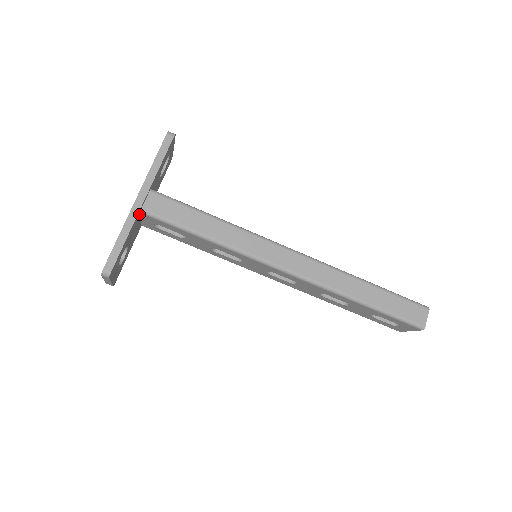
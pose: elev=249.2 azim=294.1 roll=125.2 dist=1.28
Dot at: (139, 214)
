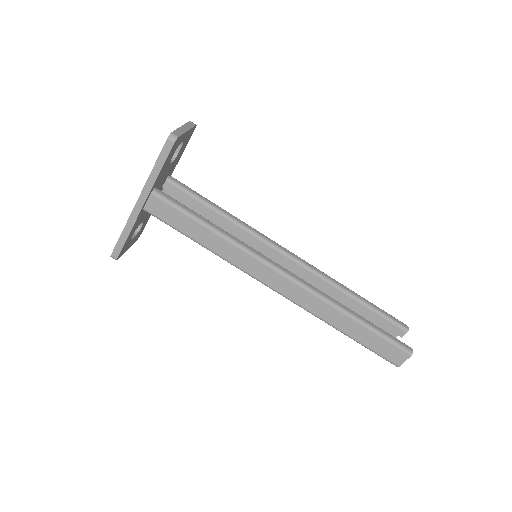
Dot at: (143, 210)
